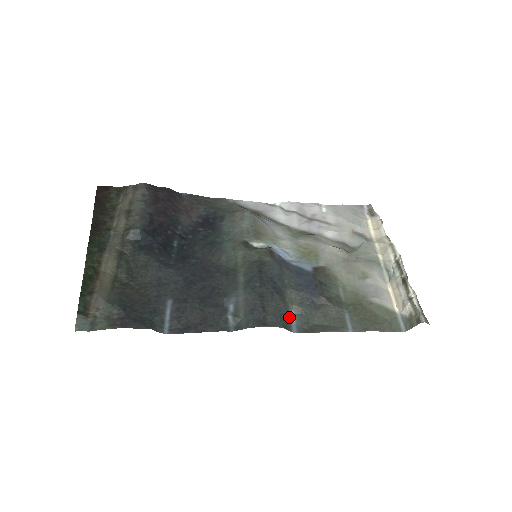
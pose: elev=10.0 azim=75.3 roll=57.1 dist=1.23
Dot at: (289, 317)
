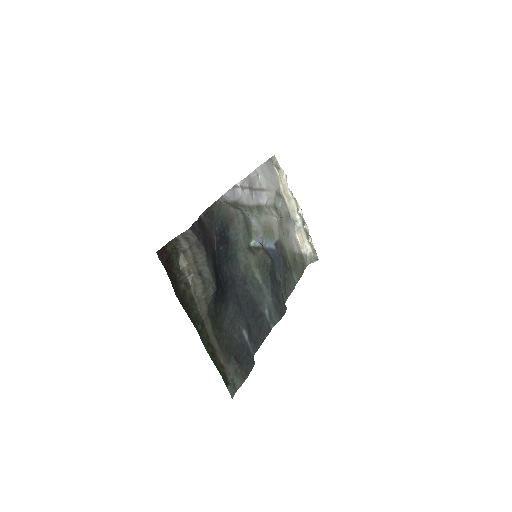
Dot at: occluded
